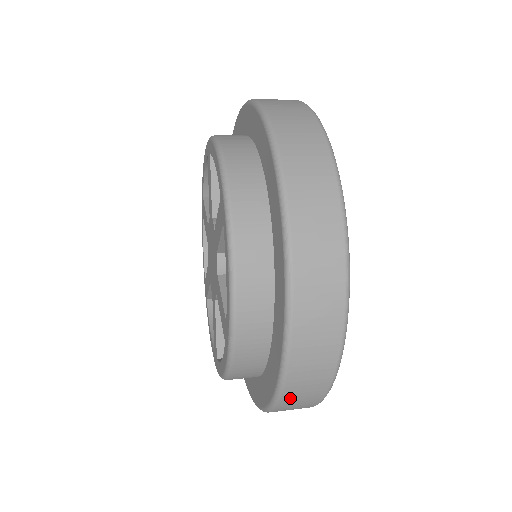
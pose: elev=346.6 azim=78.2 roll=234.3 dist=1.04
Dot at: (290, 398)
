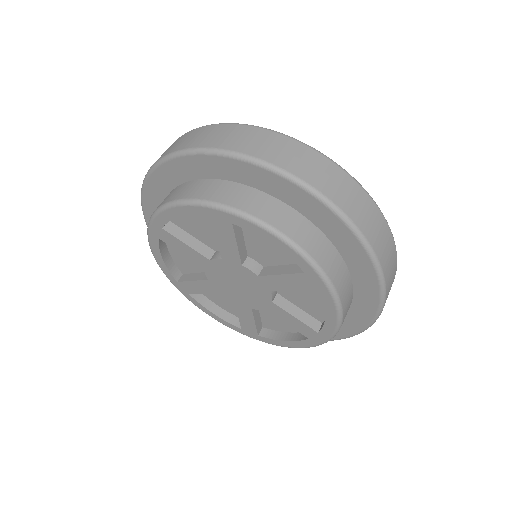
Dot at: occluded
